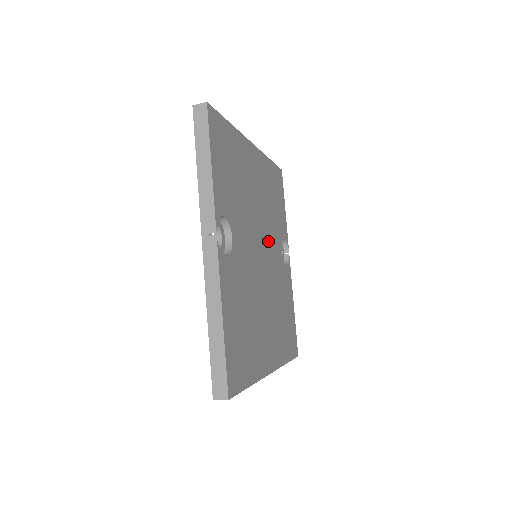
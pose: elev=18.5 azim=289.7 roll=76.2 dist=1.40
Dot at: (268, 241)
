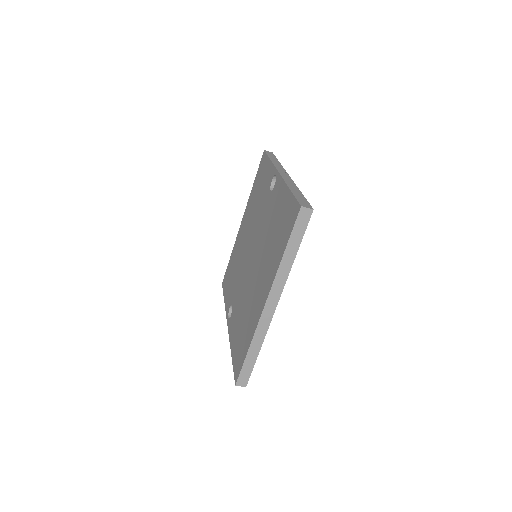
Dot at: occluded
